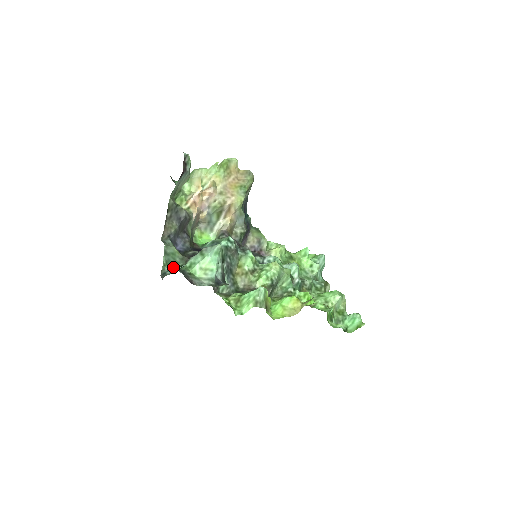
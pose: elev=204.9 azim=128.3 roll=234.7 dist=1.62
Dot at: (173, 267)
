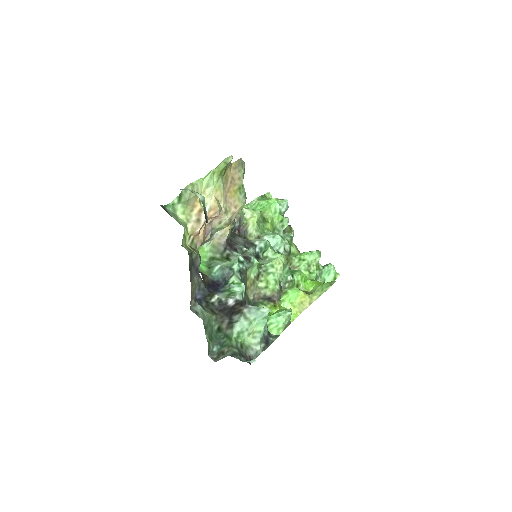
Dot at: (213, 336)
